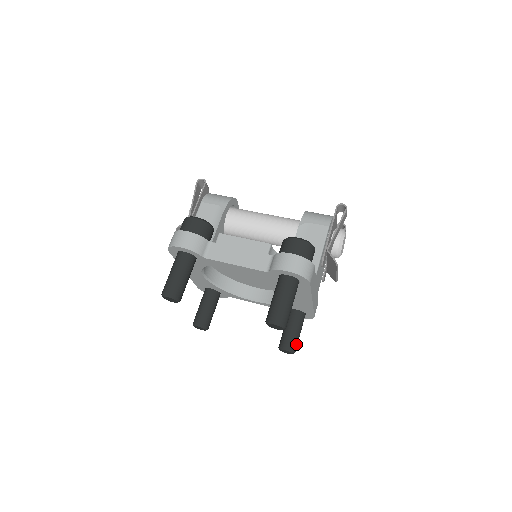
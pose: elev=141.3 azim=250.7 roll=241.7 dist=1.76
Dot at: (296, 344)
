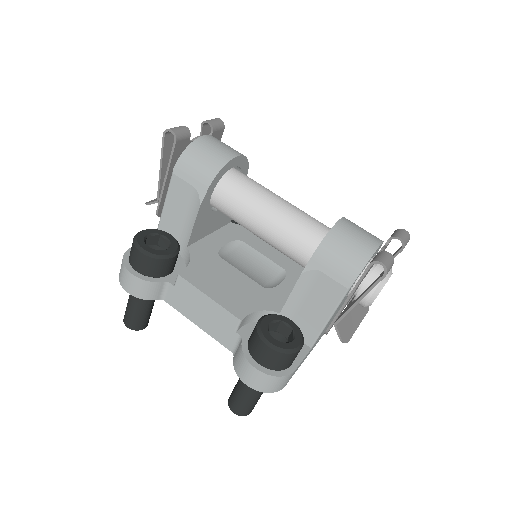
Dot at: occluded
